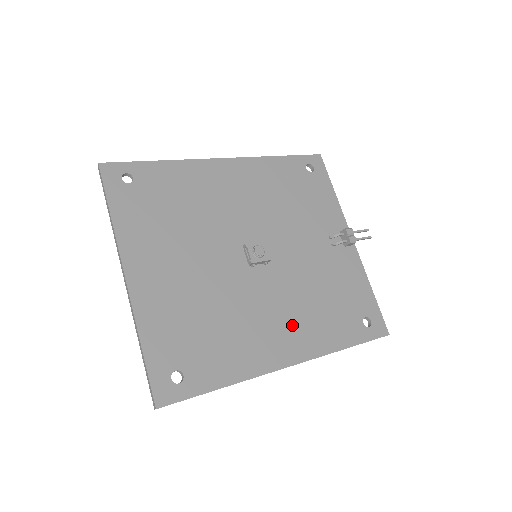
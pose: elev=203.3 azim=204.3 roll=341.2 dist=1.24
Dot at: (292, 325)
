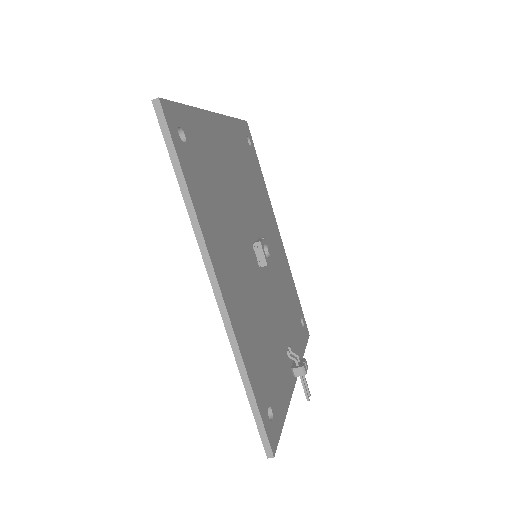
Dot at: (241, 295)
